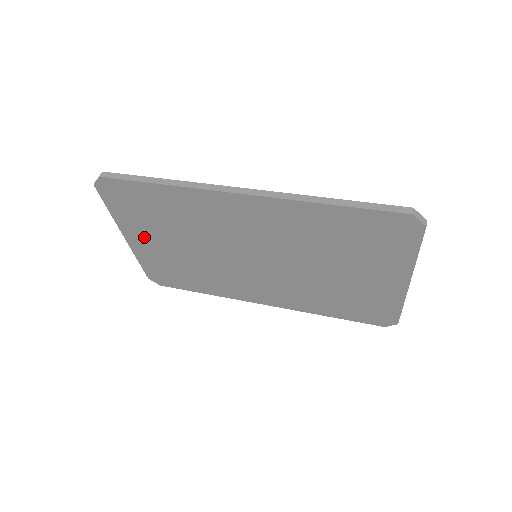
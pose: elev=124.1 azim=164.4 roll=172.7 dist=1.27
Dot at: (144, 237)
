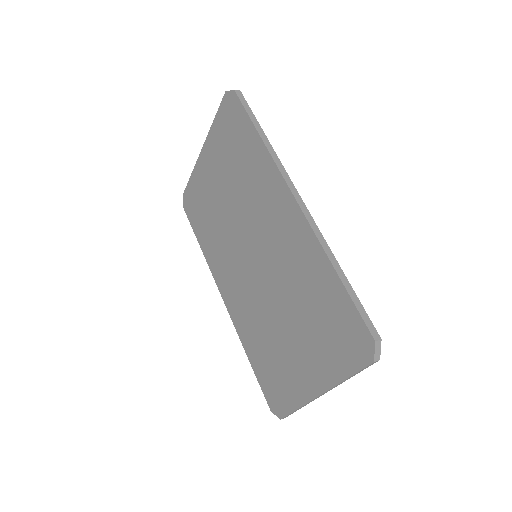
Dot at: (212, 162)
